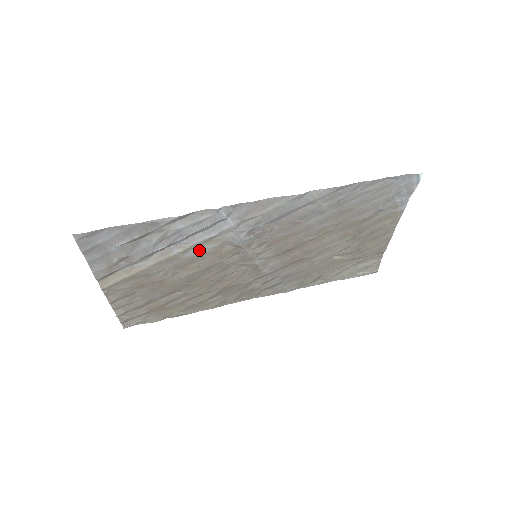
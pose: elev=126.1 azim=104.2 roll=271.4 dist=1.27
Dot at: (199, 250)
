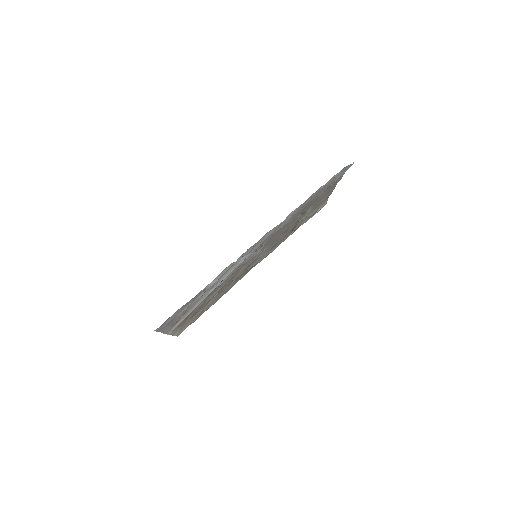
Dot at: (224, 280)
